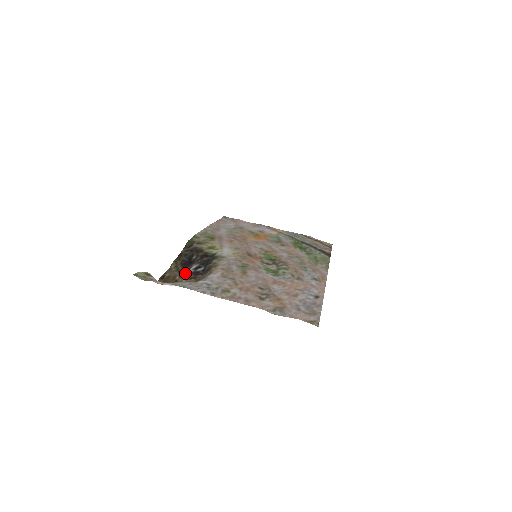
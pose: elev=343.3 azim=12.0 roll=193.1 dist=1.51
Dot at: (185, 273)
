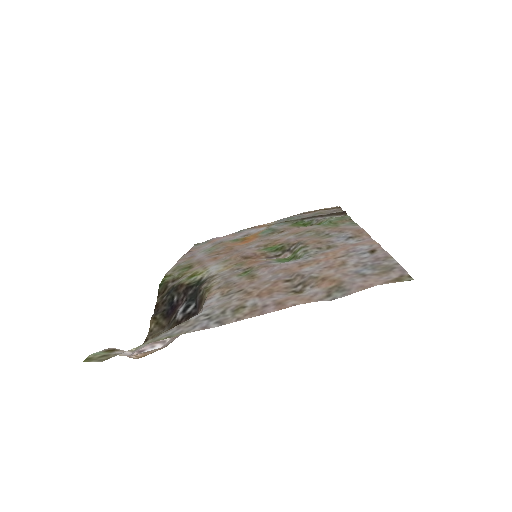
Dot at: (172, 324)
